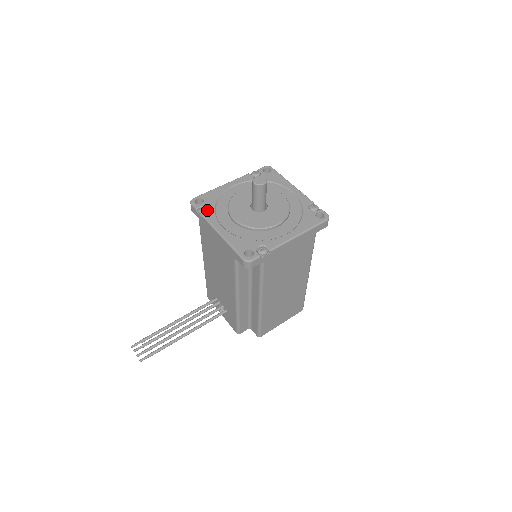
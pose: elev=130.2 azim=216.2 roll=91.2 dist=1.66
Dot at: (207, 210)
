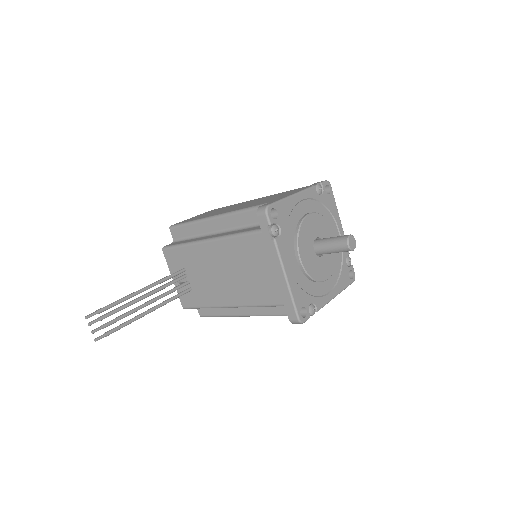
Dot at: (279, 232)
